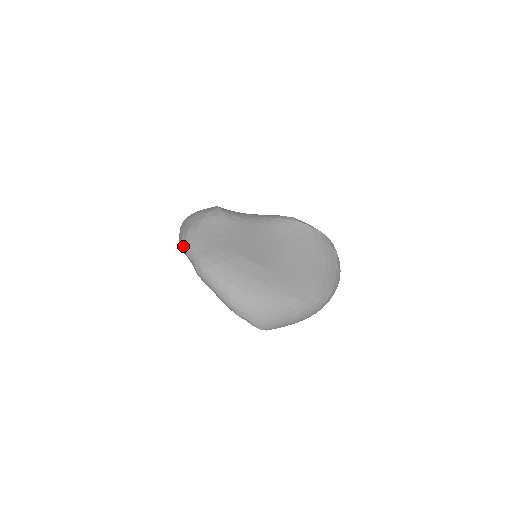
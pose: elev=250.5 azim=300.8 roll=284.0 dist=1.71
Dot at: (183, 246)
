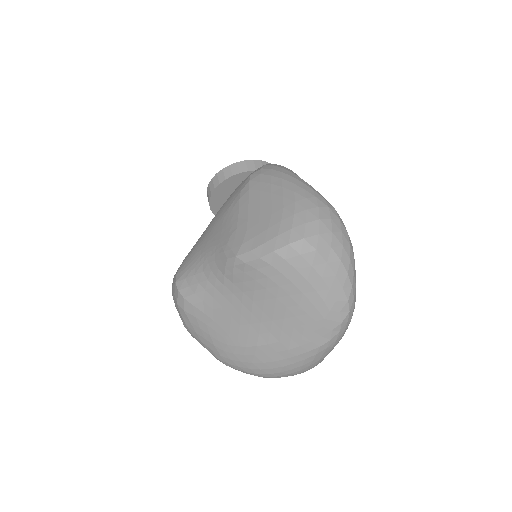
Dot at: occluded
